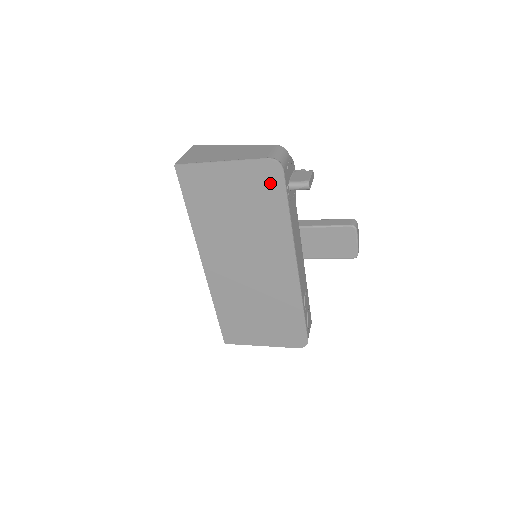
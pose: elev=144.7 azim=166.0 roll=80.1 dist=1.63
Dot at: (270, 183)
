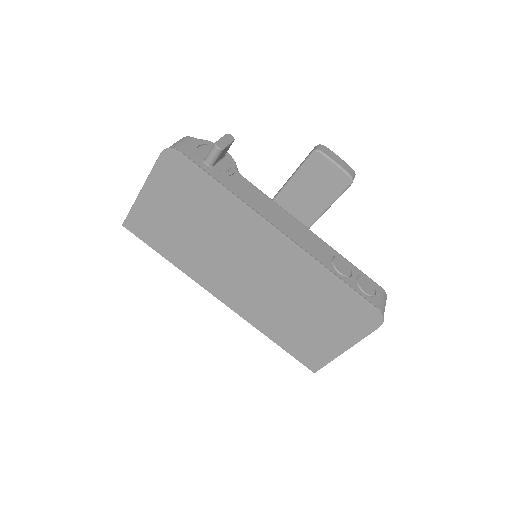
Dot at: (182, 173)
